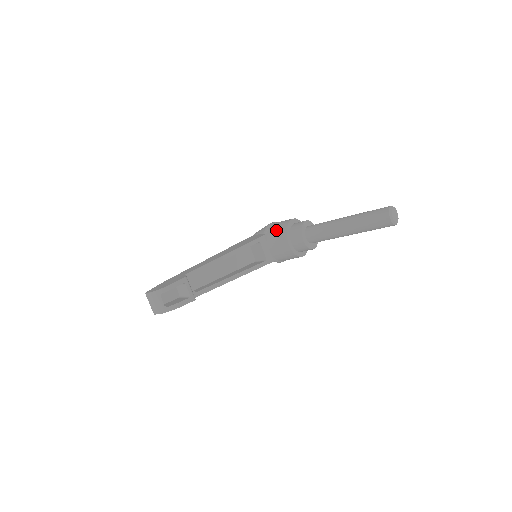
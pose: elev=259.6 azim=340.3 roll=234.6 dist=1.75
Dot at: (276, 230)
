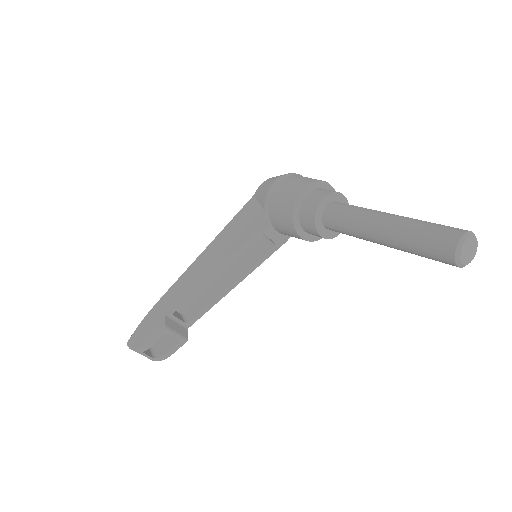
Dot at: (279, 211)
